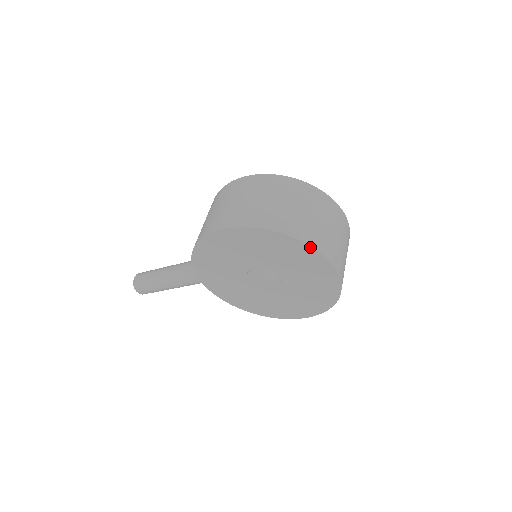
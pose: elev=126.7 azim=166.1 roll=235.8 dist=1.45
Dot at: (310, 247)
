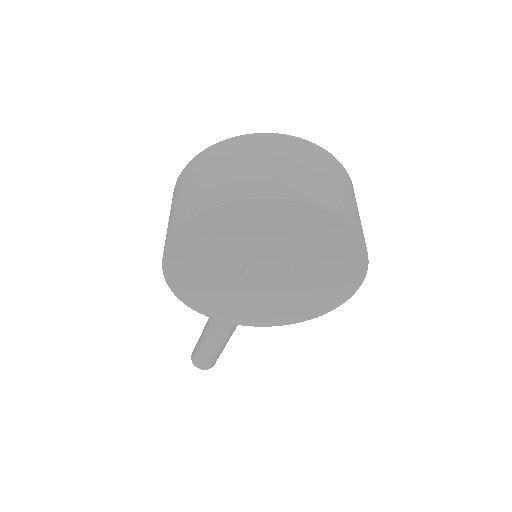
Dot at: (256, 200)
